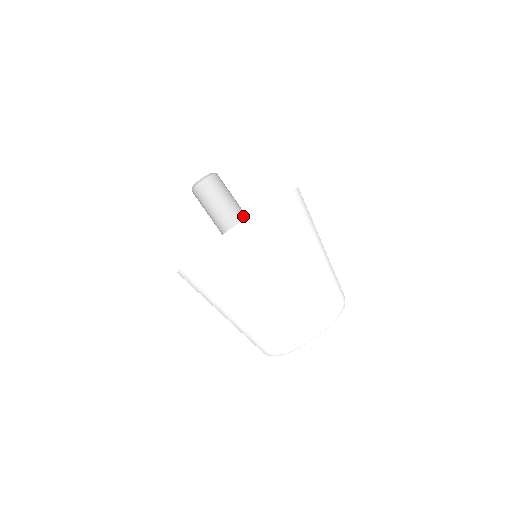
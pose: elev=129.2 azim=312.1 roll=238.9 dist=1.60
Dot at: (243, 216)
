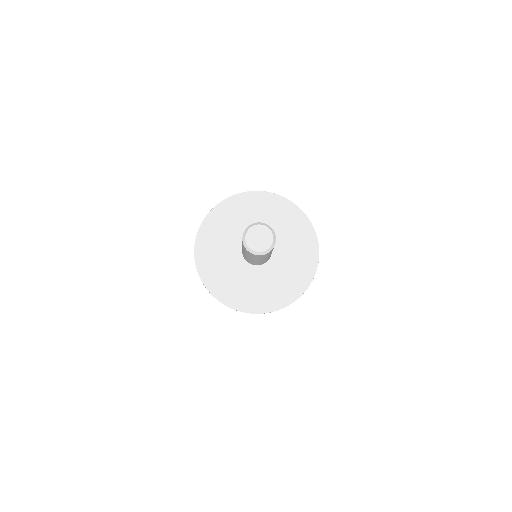
Dot at: (263, 263)
